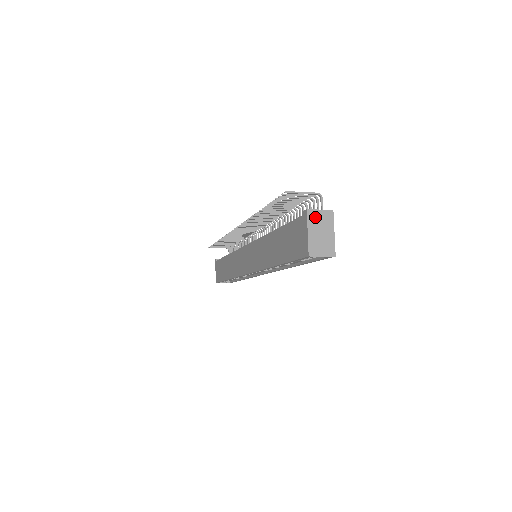
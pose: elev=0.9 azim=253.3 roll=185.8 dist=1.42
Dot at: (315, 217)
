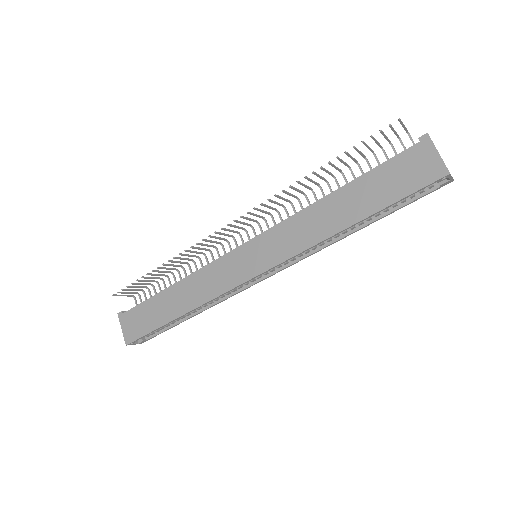
Dot at: occluded
